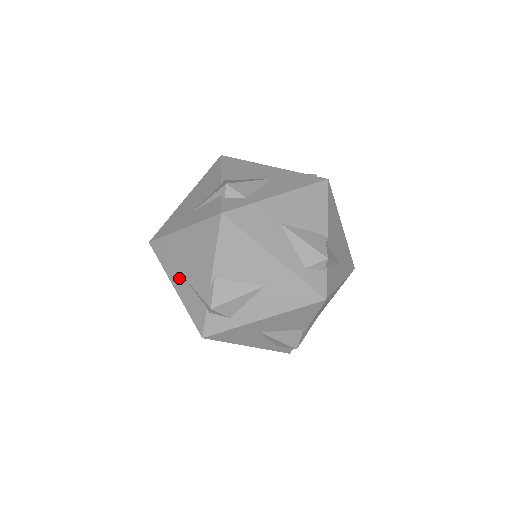
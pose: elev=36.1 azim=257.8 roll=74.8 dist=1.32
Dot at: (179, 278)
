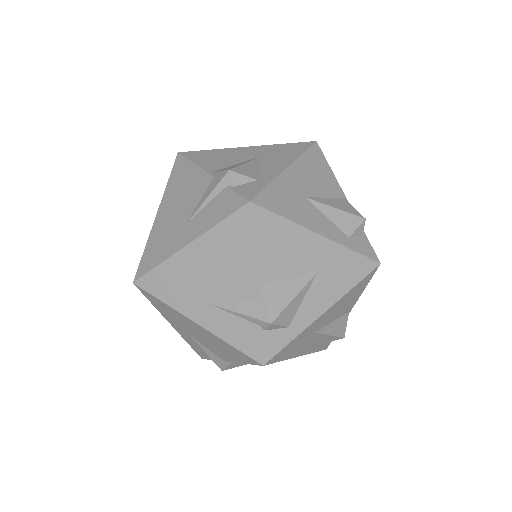
Dot at: (181, 329)
